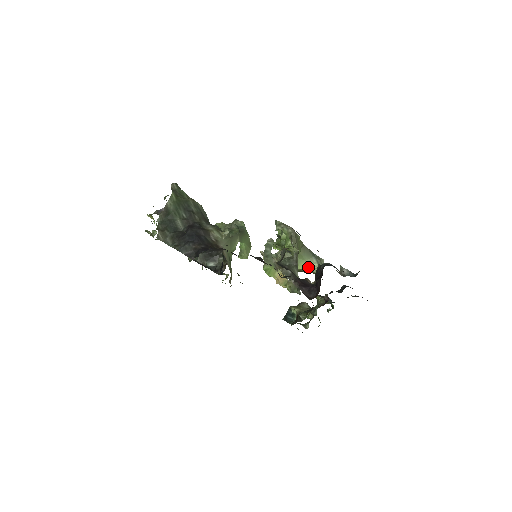
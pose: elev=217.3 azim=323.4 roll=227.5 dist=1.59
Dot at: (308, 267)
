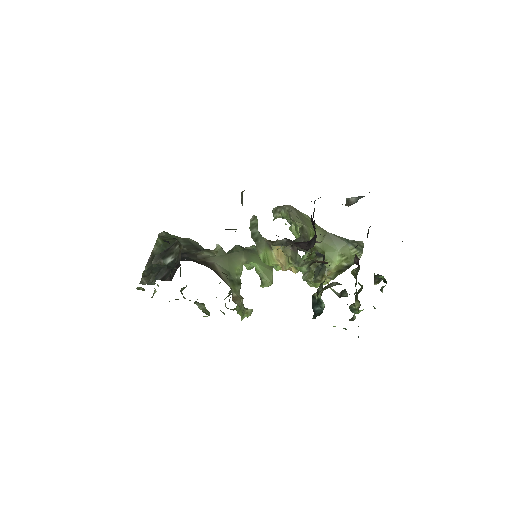
Dot at: (345, 258)
